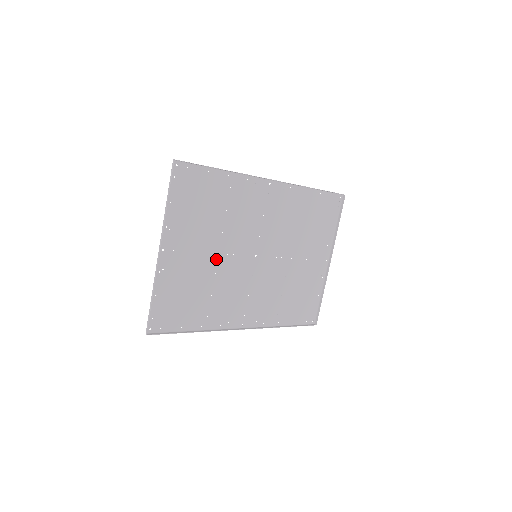
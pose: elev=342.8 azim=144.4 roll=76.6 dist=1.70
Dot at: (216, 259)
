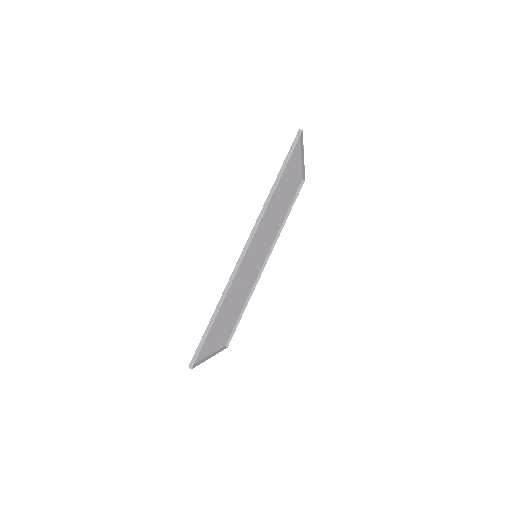
Dot at: (237, 299)
